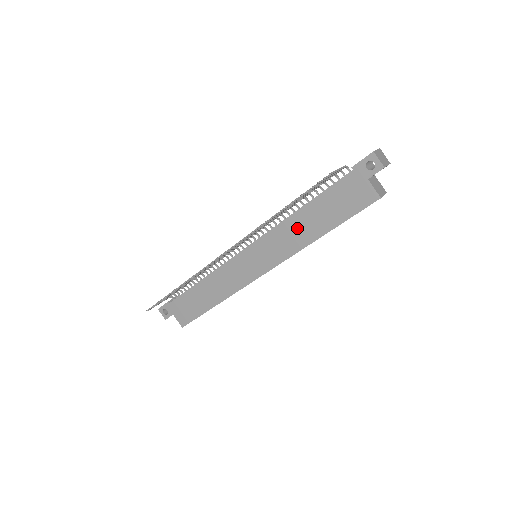
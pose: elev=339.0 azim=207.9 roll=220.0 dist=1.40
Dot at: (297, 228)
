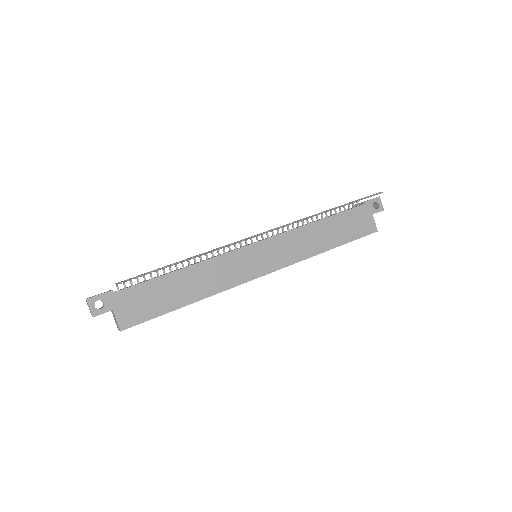
Dot at: (311, 237)
